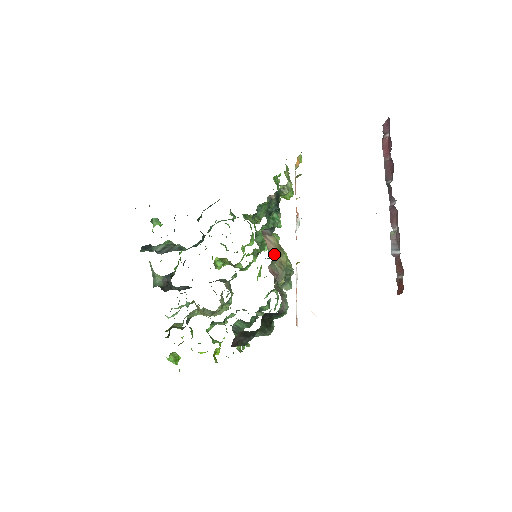
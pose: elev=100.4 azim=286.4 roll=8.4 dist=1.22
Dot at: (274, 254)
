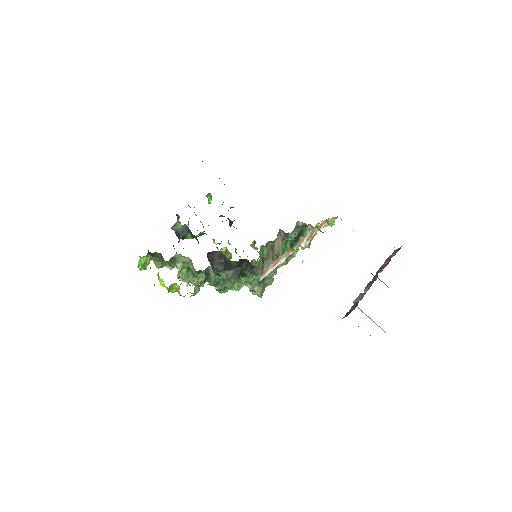
Dot at: (275, 250)
